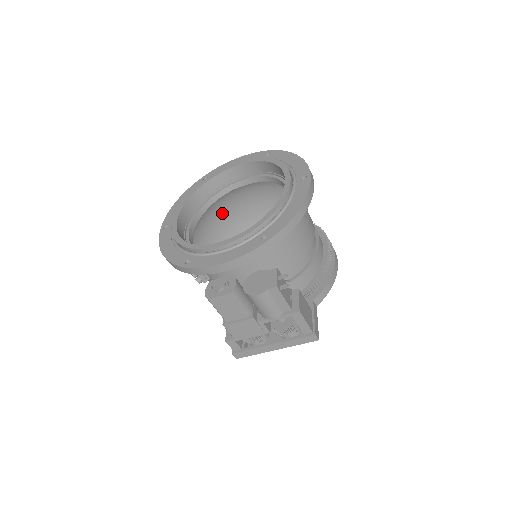
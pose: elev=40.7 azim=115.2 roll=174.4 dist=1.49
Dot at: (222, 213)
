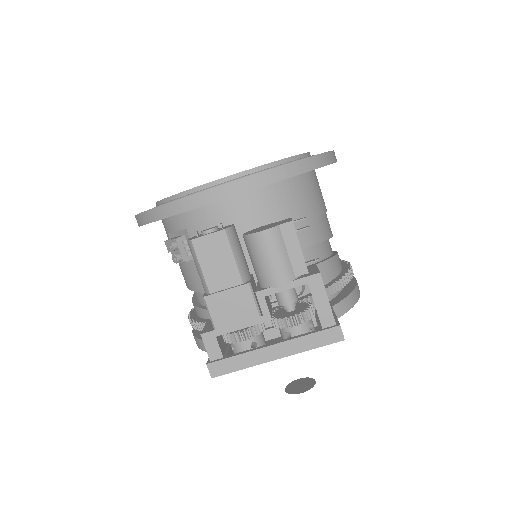
Dot at: occluded
